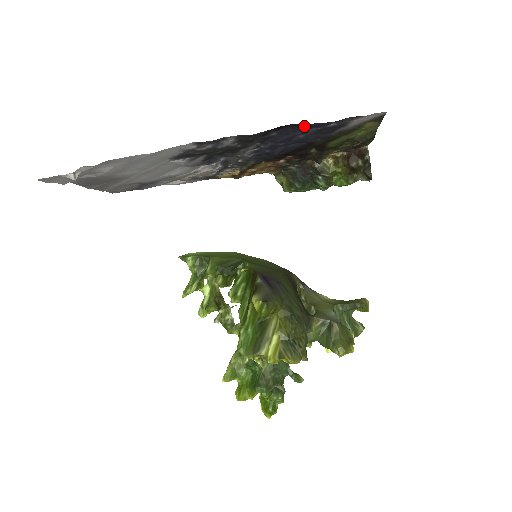
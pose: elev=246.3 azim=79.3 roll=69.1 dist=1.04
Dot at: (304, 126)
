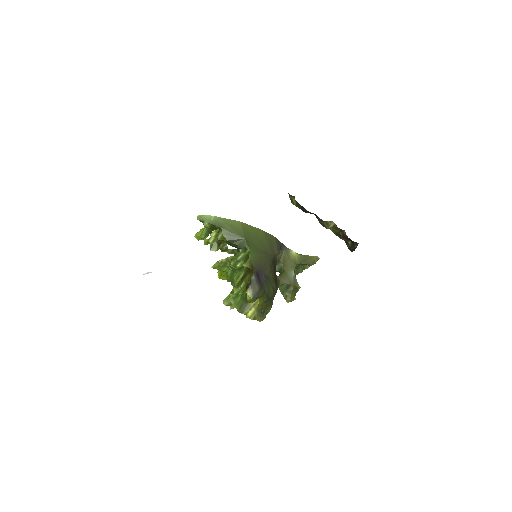
Dot at: occluded
